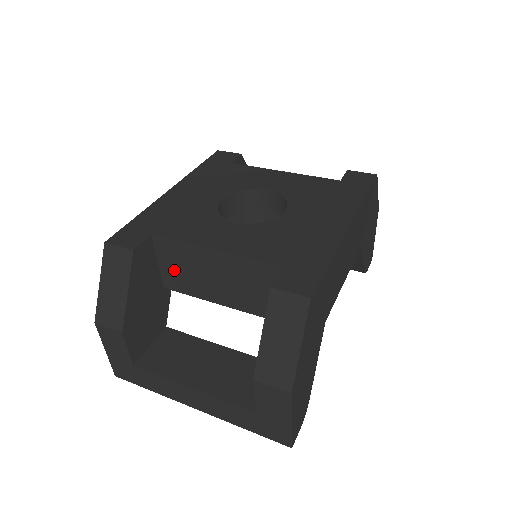
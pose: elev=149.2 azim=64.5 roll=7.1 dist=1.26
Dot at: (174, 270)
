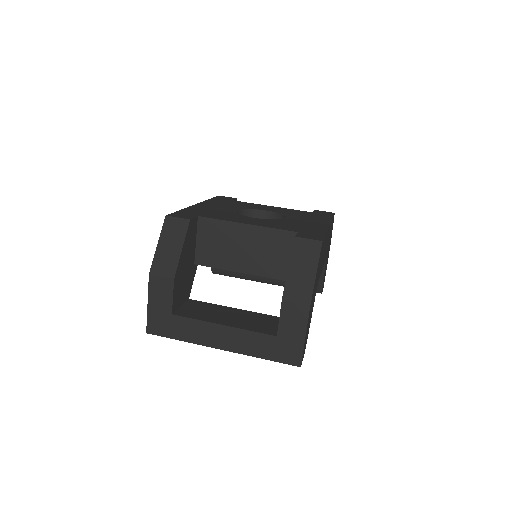
Dot at: (209, 246)
